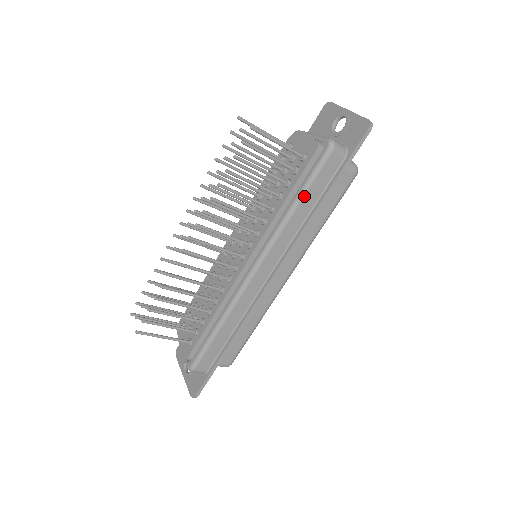
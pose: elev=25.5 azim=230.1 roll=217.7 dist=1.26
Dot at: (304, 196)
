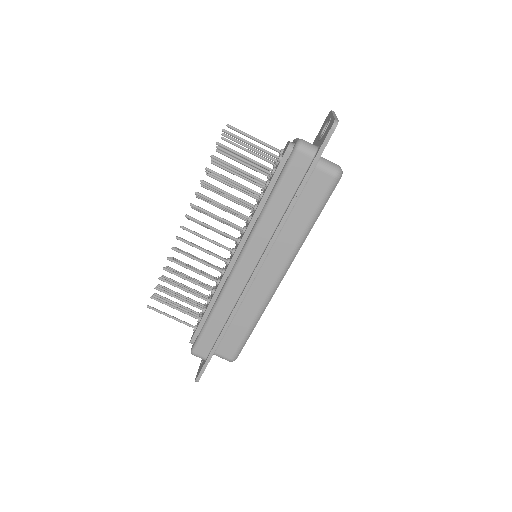
Dot at: (275, 194)
